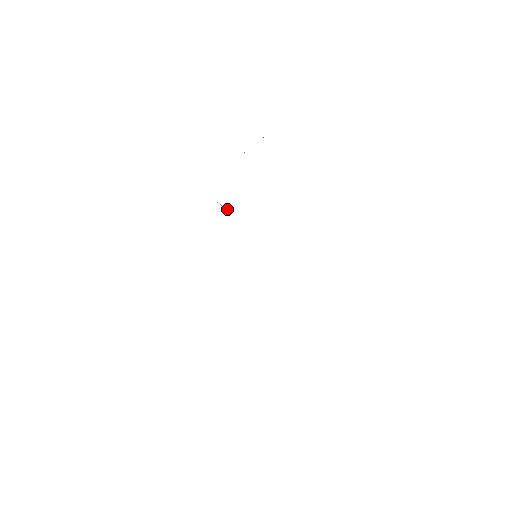
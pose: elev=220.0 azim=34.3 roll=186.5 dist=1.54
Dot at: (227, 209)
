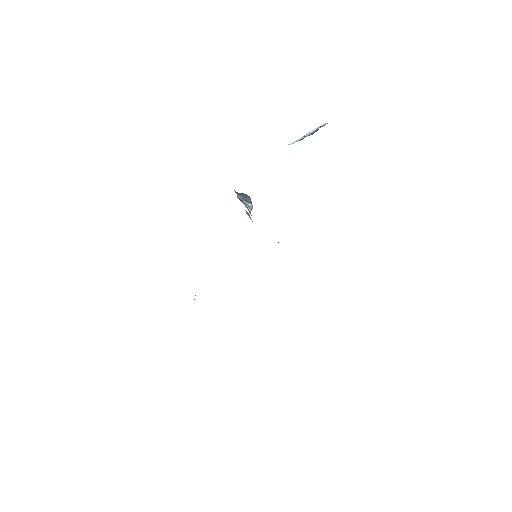
Dot at: (250, 204)
